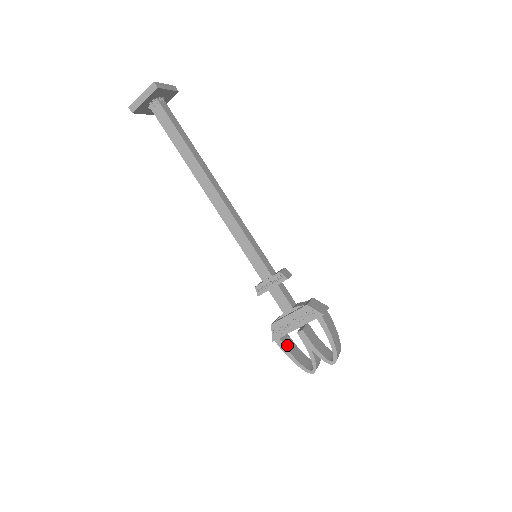
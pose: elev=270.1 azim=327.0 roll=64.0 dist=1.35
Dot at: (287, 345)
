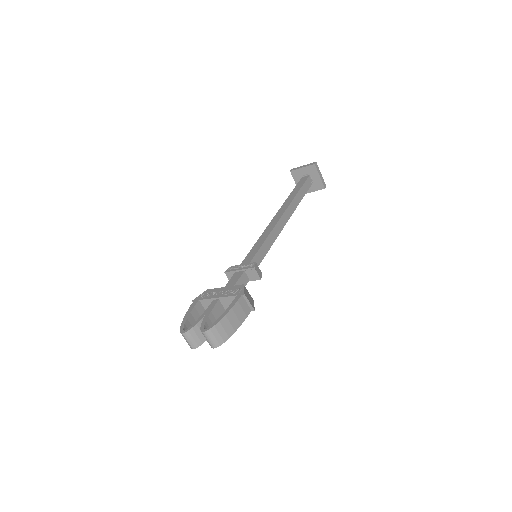
Dot at: (196, 311)
